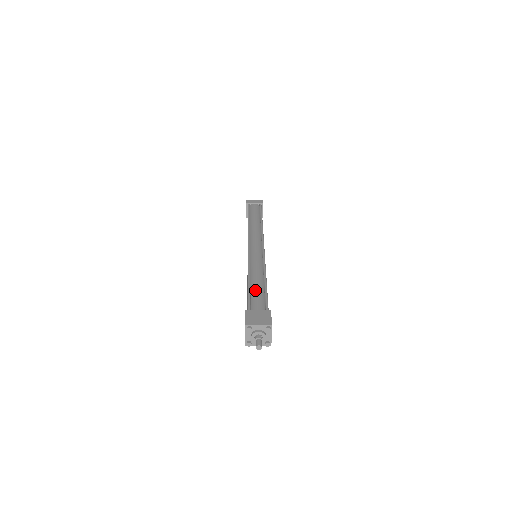
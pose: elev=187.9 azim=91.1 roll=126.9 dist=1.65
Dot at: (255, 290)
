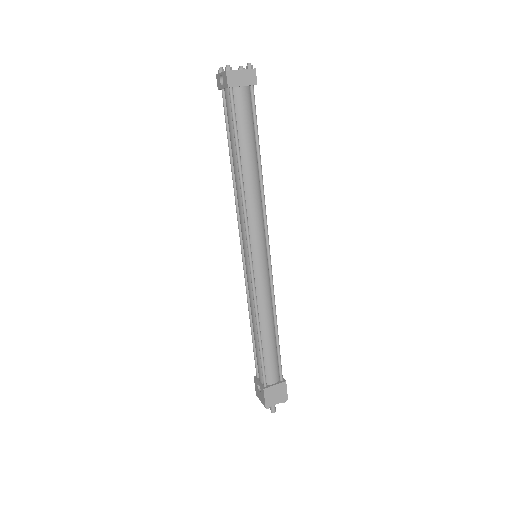
Dot at: (268, 351)
